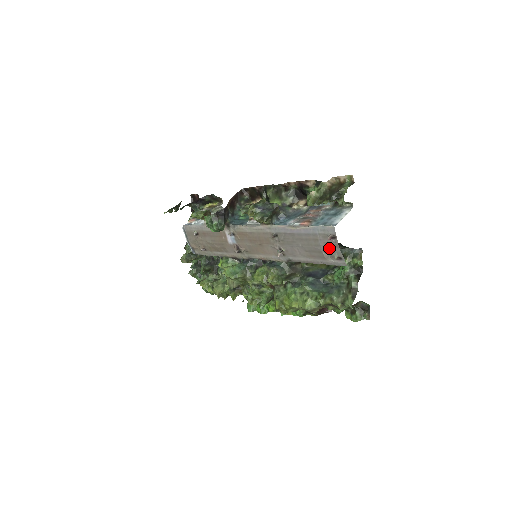
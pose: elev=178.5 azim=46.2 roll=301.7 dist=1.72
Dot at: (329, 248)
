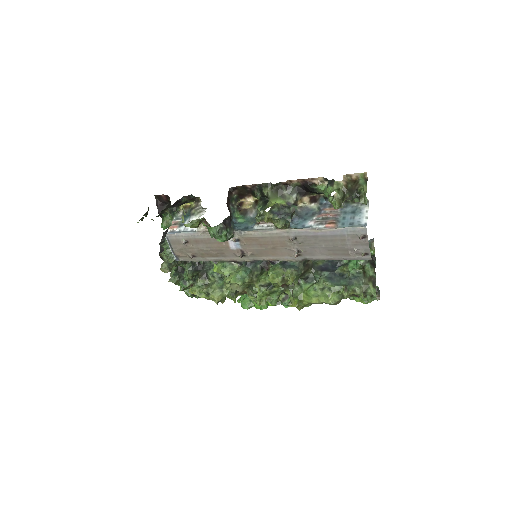
Dot at: (357, 246)
